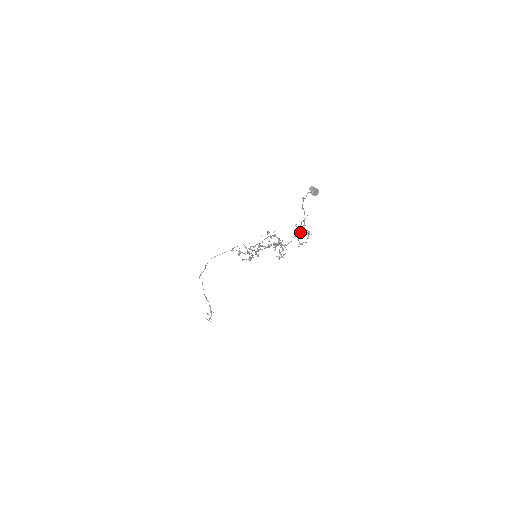
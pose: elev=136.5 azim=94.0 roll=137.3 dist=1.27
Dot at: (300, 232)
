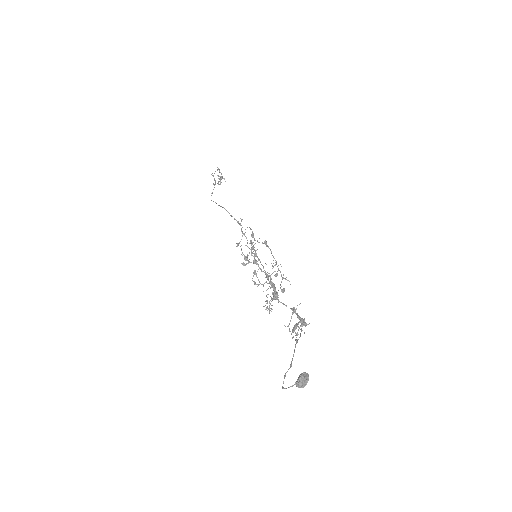
Dot at: (297, 315)
